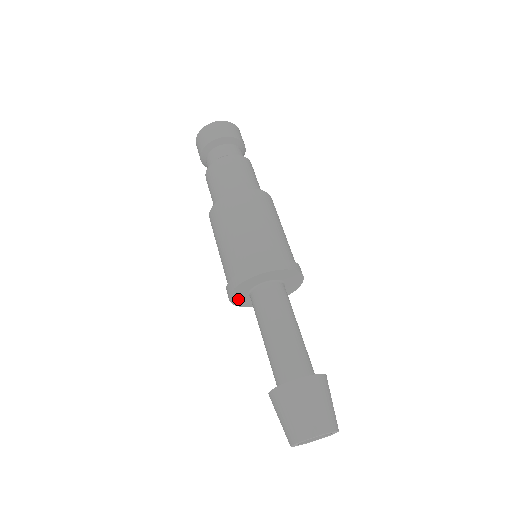
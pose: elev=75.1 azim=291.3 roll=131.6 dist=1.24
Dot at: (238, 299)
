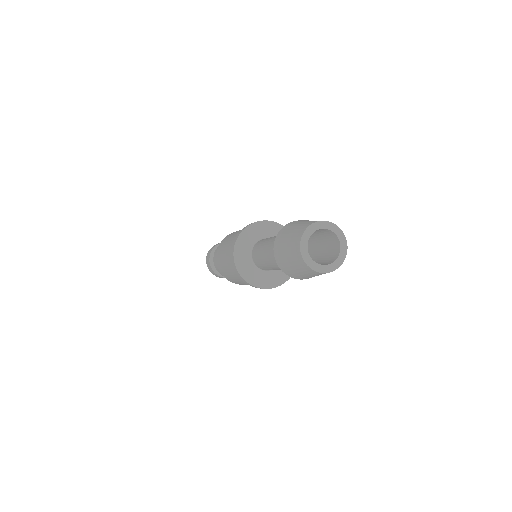
Dot at: (243, 267)
